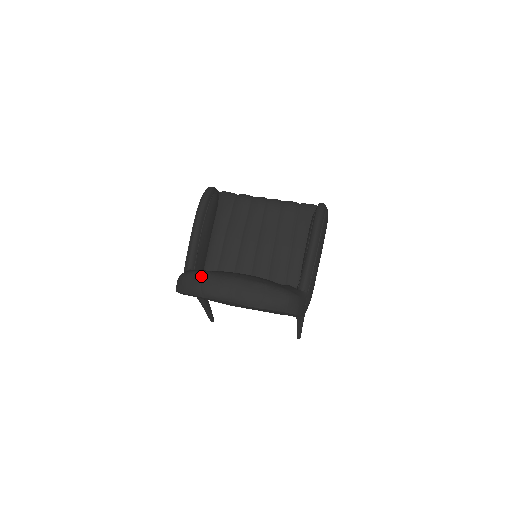
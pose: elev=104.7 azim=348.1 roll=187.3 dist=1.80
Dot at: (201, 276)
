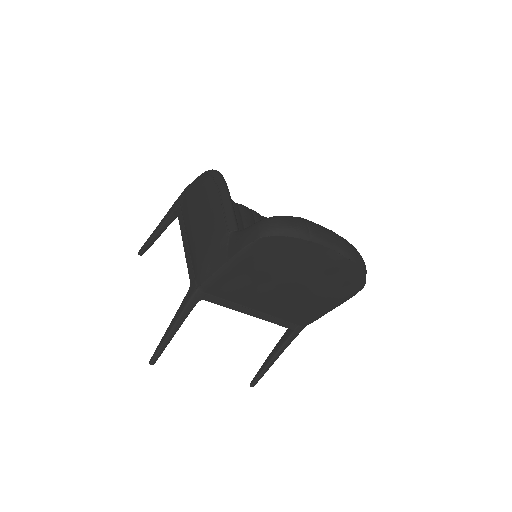
Dot at: (302, 218)
